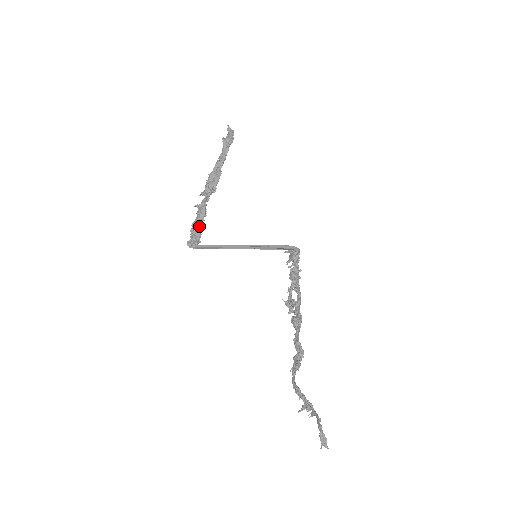
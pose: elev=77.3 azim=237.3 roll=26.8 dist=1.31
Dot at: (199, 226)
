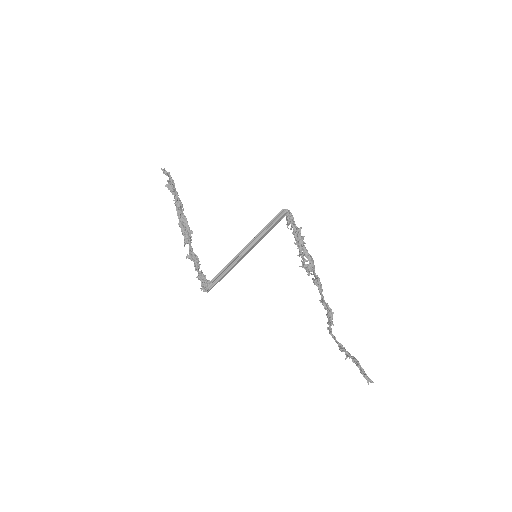
Dot at: (200, 272)
